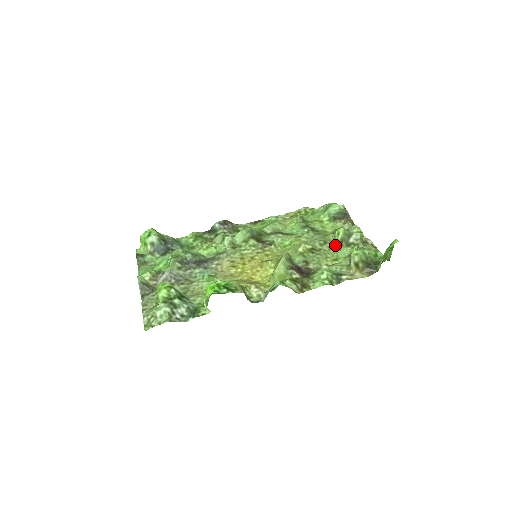
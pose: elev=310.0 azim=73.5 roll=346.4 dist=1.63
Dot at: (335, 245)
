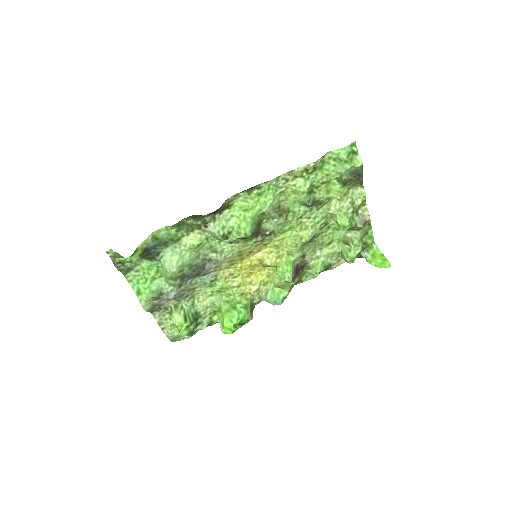
Dot at: (334, 226)
